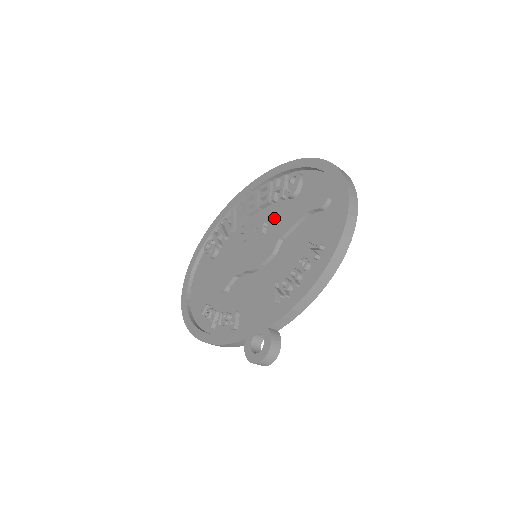
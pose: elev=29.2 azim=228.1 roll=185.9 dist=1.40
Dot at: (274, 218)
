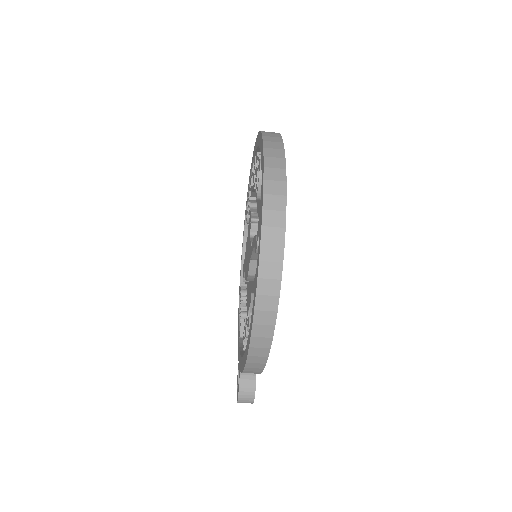
Dot at: (259, 216)
